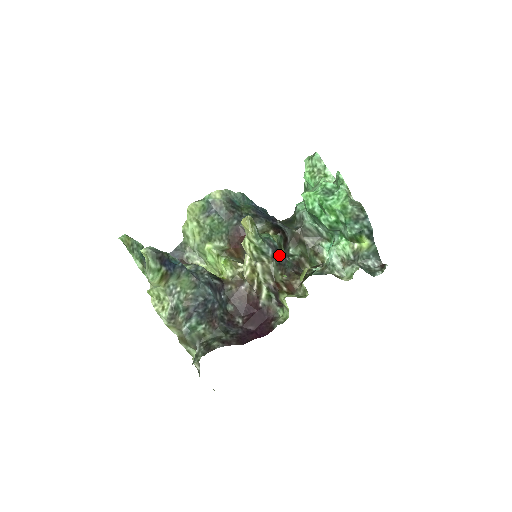
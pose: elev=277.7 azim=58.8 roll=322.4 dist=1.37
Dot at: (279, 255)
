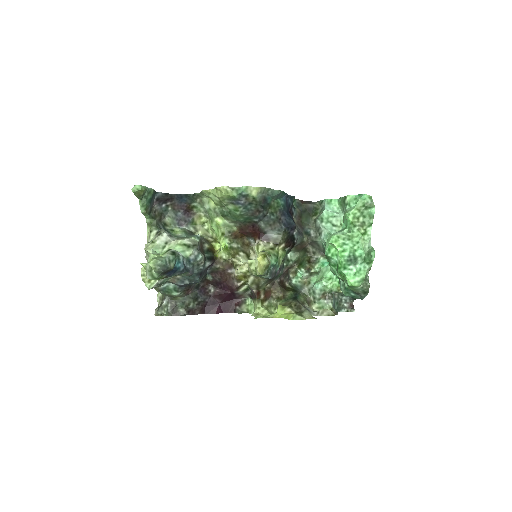
Dot at: (275, 275)
